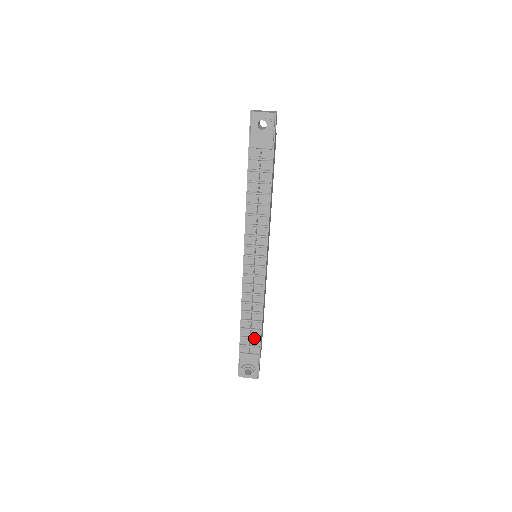
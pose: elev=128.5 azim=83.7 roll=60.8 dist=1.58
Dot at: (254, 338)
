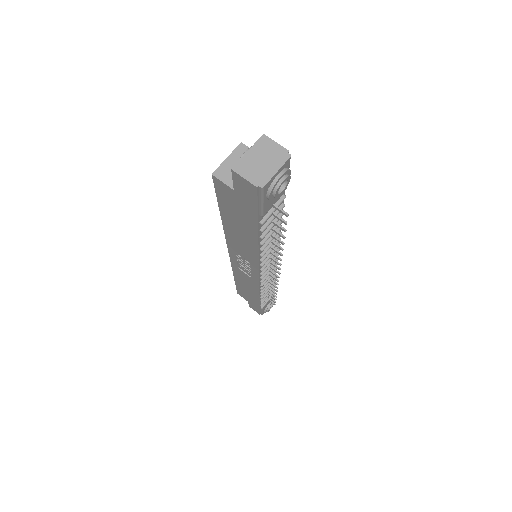
Dot at: occluded
